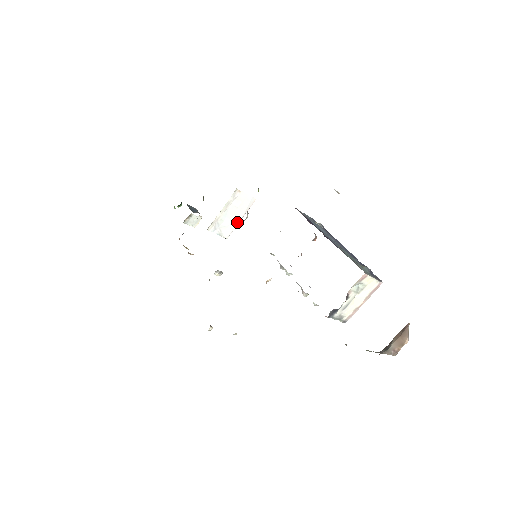
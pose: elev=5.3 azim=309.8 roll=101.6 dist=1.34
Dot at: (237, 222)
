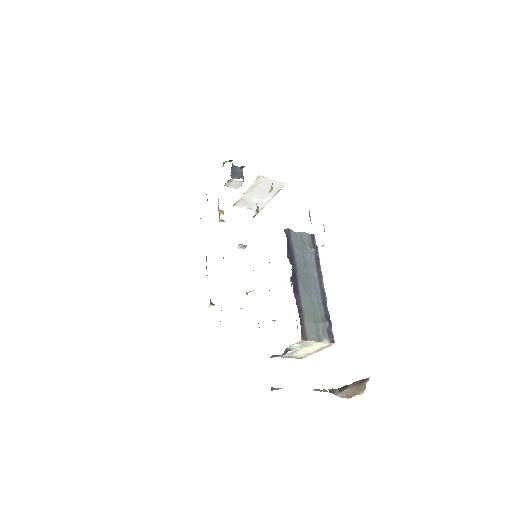
Dot at: (267, 200)
